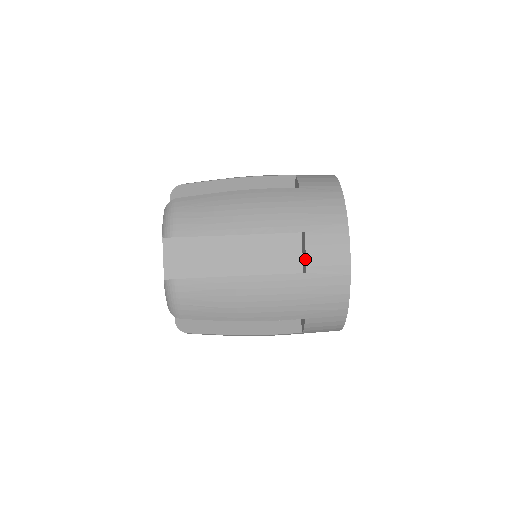
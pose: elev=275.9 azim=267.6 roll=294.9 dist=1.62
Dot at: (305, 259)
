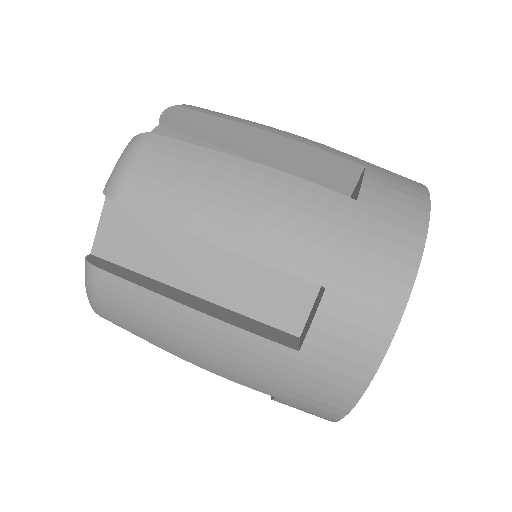
Dot at: (307, 329)
